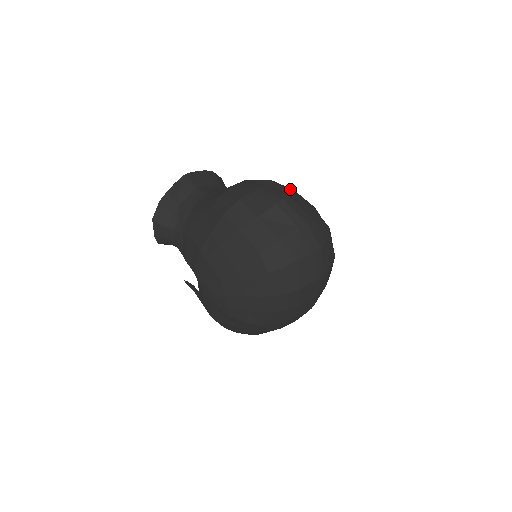
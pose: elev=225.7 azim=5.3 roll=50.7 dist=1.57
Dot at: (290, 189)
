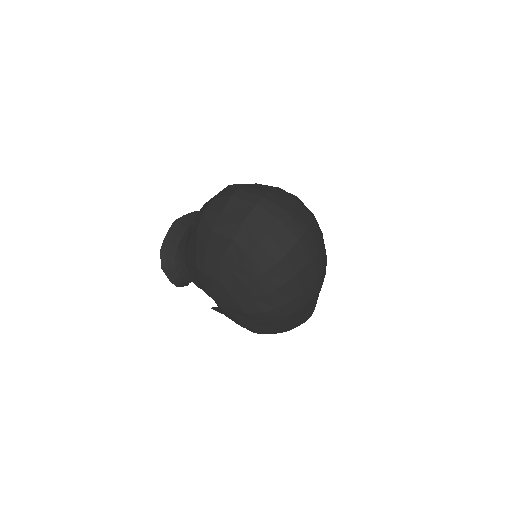
Dot at: occluded
